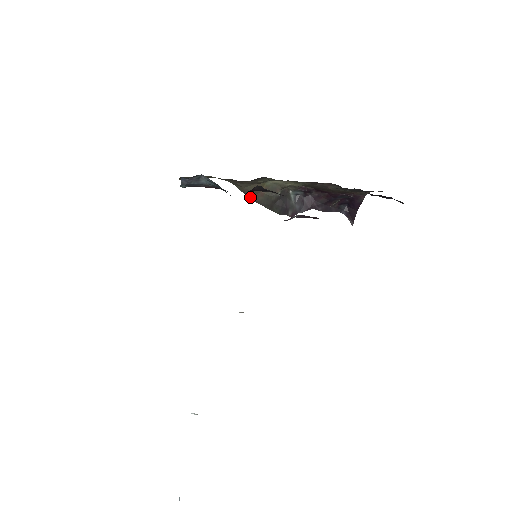
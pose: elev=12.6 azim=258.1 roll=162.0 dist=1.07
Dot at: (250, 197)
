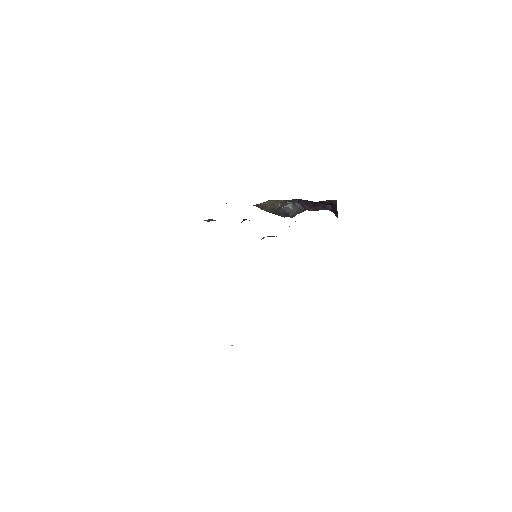
Dot at: (262, 209)
